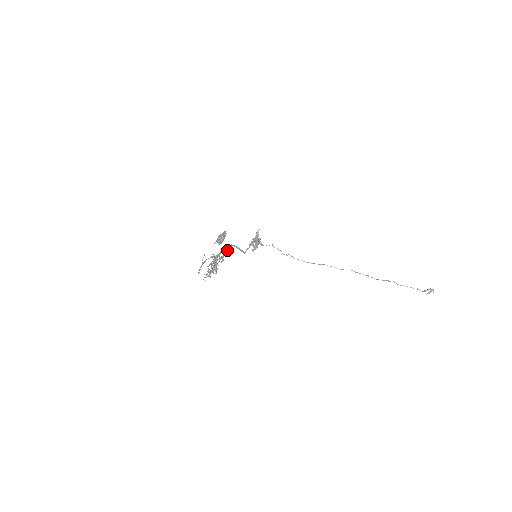
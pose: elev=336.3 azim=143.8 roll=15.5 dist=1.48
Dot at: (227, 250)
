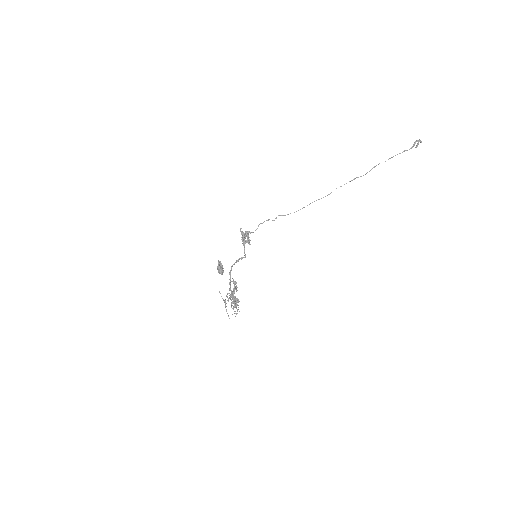
Dot at: (233, 280)
